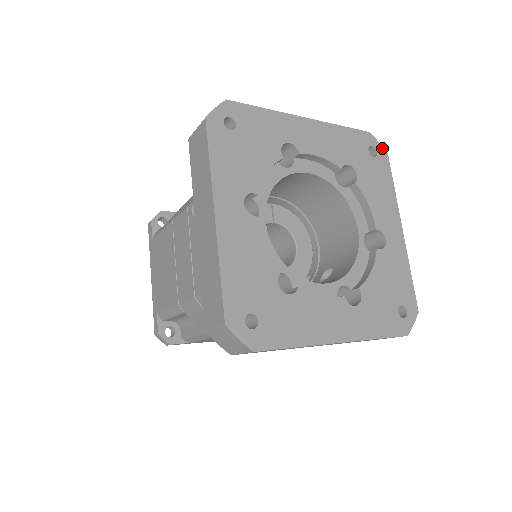
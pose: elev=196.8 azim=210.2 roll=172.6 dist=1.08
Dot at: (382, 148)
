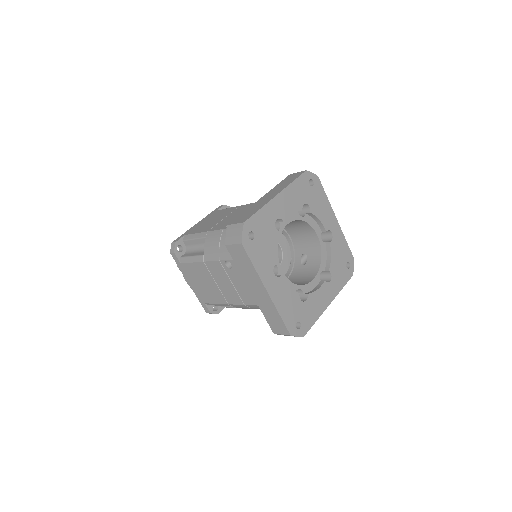
Dot at: (315, 175)
